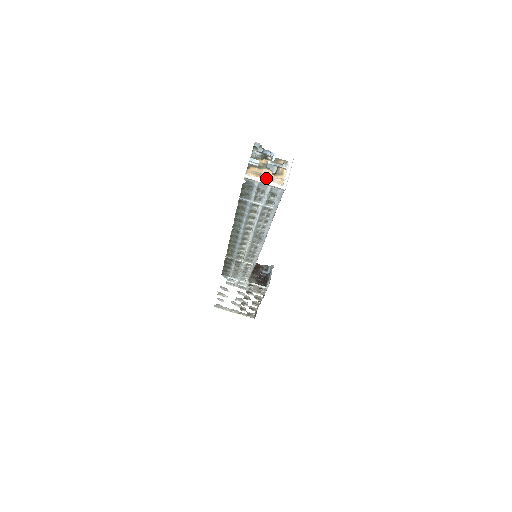
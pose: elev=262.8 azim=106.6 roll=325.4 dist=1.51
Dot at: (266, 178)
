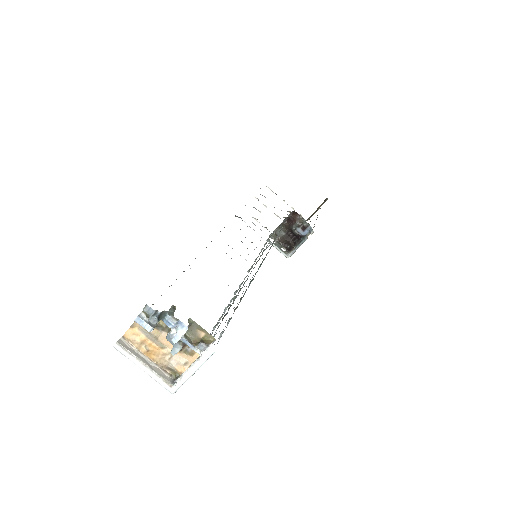
Dot at: (159, 352)
